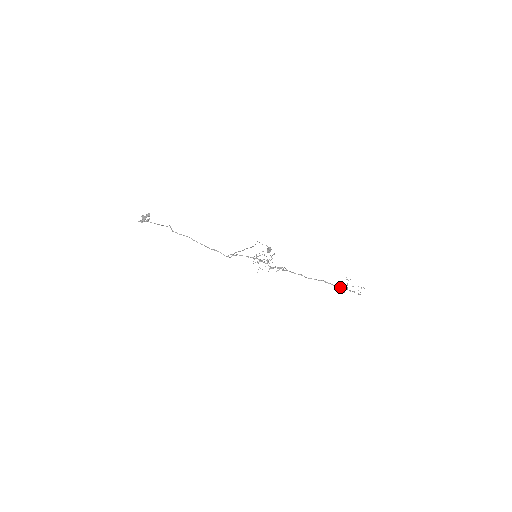
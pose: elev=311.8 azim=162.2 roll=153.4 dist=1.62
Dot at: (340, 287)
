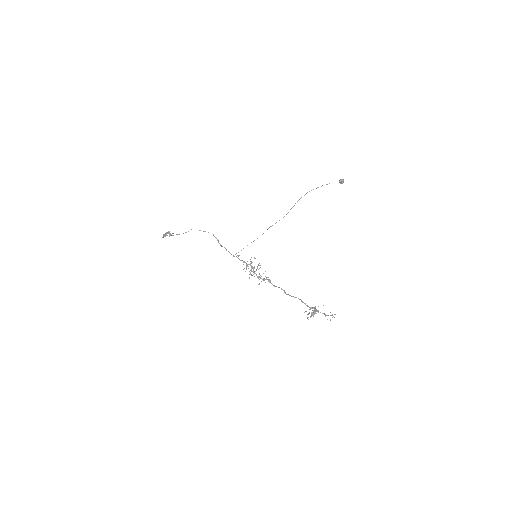
Dot at: occluded
